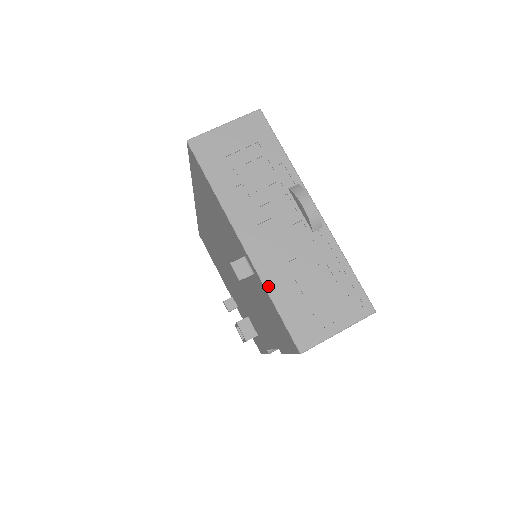
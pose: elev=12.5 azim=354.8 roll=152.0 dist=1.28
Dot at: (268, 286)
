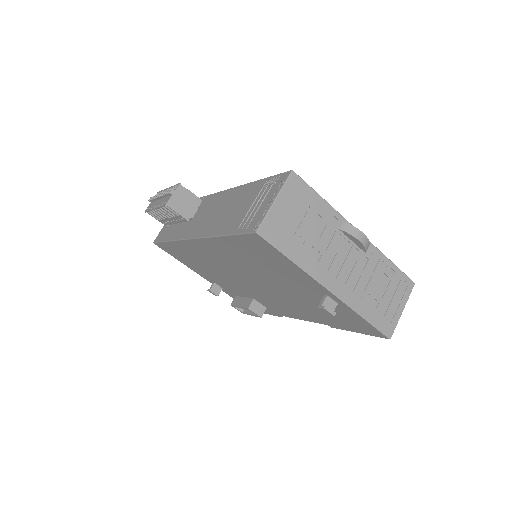
Dot at: (357, 310)
